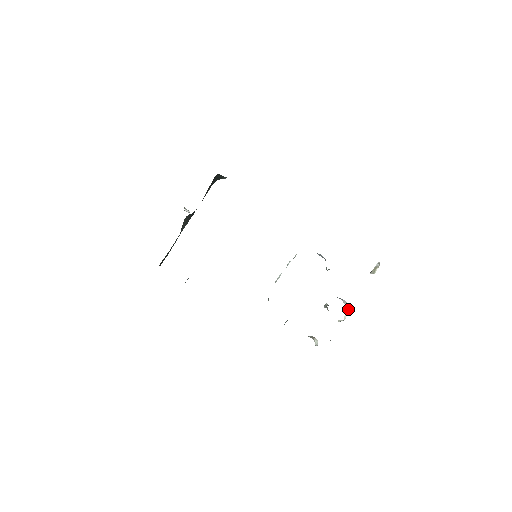
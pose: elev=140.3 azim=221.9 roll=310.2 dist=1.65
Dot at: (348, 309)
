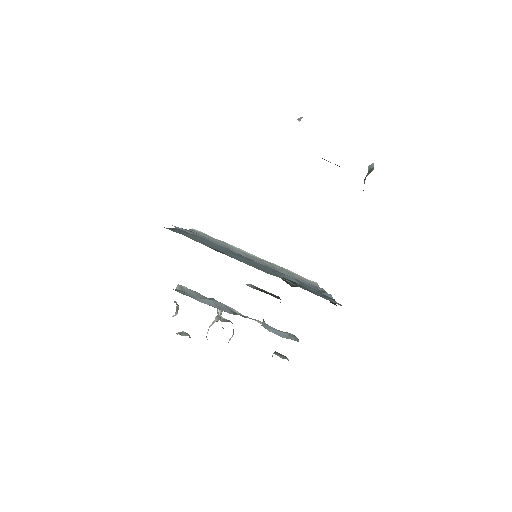
Dot at: occluded
